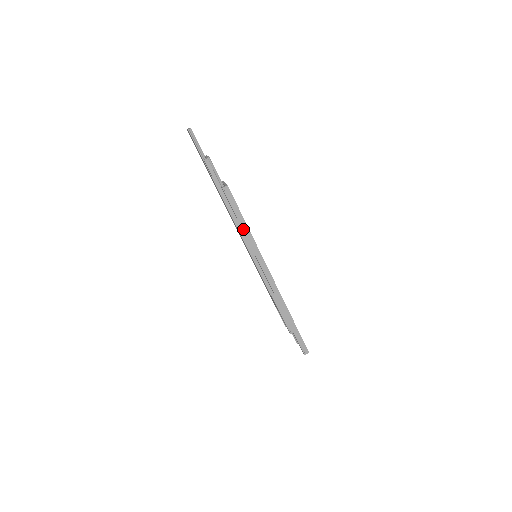
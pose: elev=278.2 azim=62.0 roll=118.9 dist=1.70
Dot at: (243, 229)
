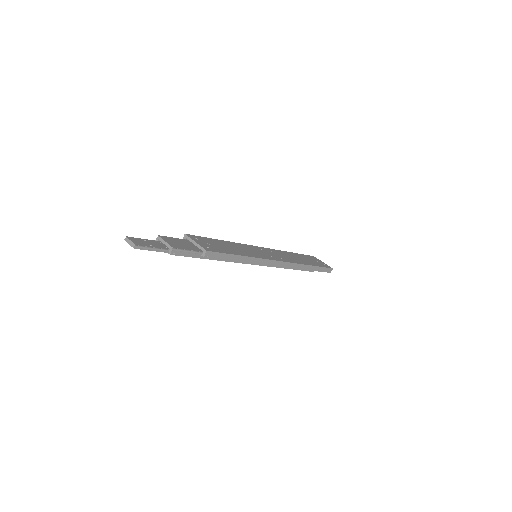
Dot at: (241, 261)
